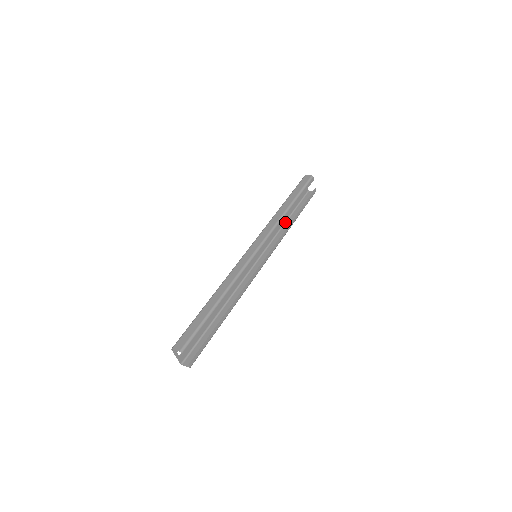
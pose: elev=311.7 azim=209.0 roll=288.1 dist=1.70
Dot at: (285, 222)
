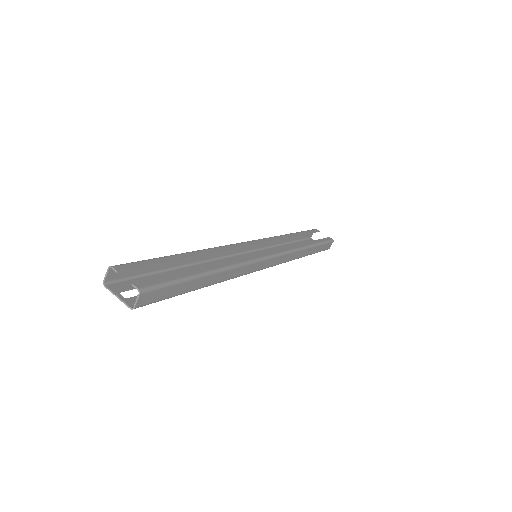
Dot at: (302, 256)
